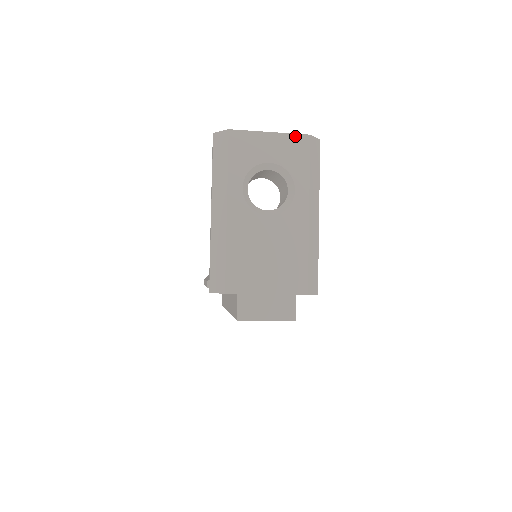
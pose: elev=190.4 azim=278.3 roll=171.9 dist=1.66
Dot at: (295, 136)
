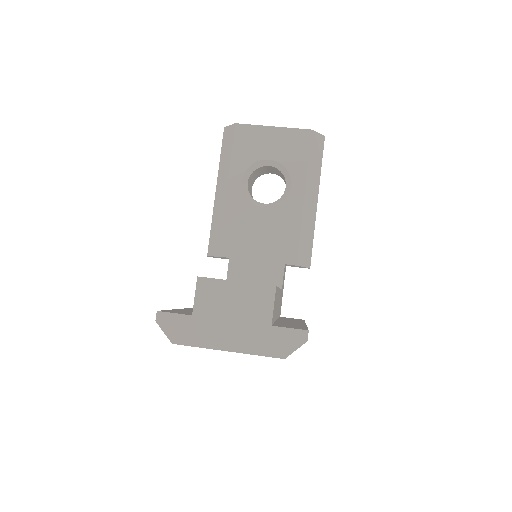
Dot at: occluded
